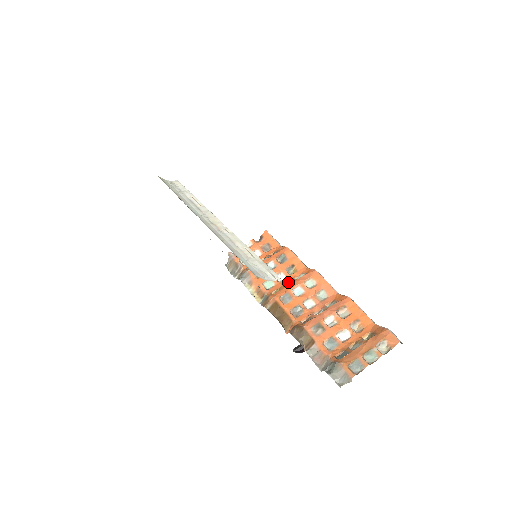
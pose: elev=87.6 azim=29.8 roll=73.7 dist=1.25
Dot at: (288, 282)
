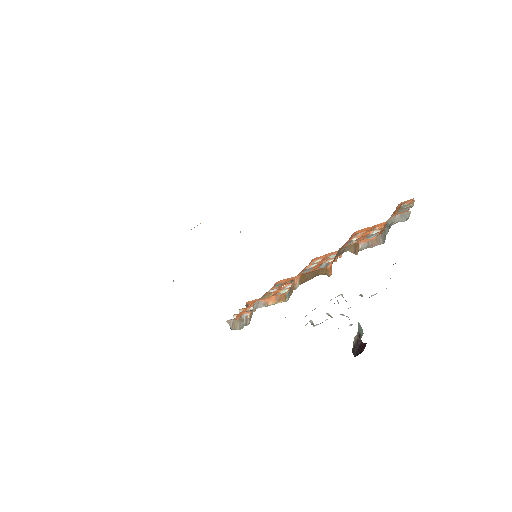
Dot at: occluded
